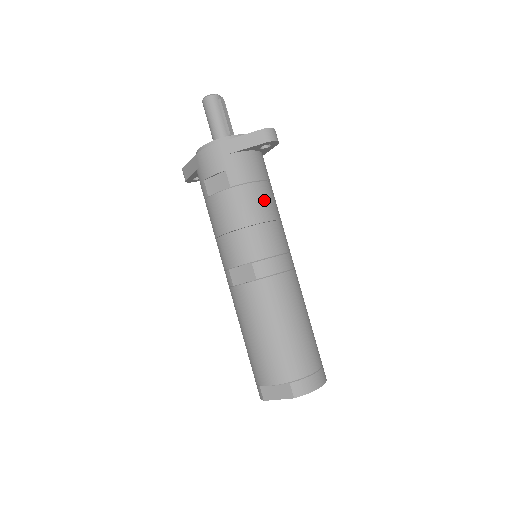
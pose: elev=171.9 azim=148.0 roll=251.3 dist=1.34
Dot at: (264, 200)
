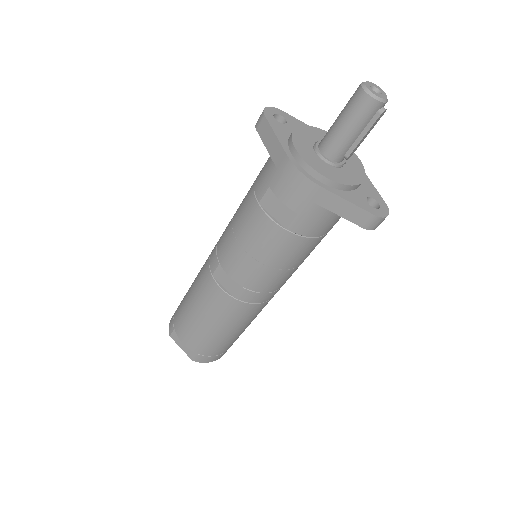
Dot at: (306, 252)
